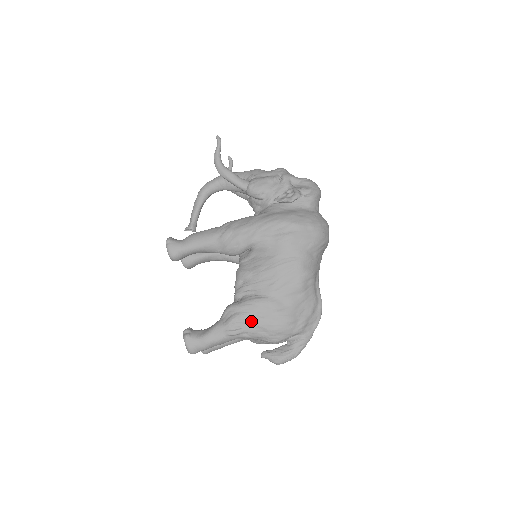
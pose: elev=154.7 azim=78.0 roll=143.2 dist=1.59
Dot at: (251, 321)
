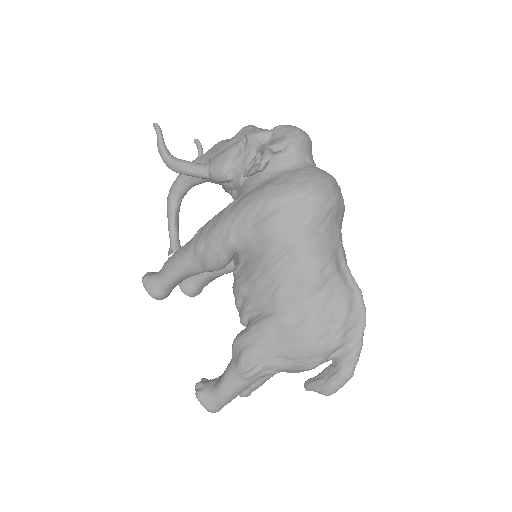
Dot at: (266, 352)
